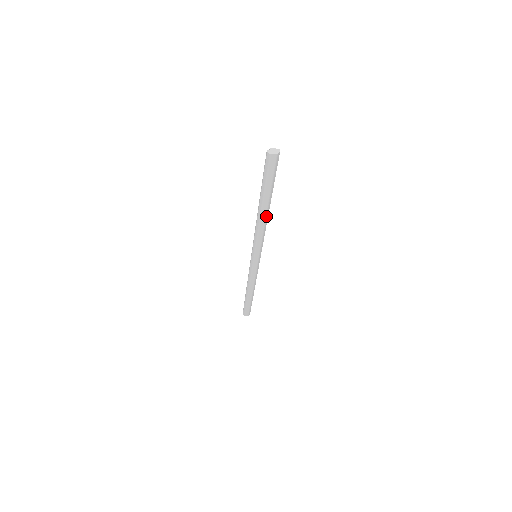
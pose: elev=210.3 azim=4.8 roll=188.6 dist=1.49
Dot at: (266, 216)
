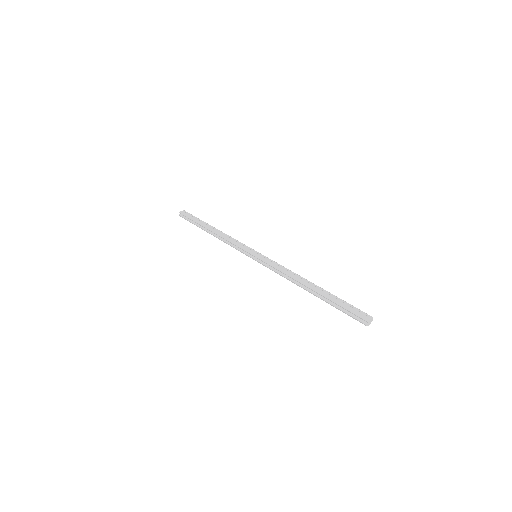
Dot at: occluded
